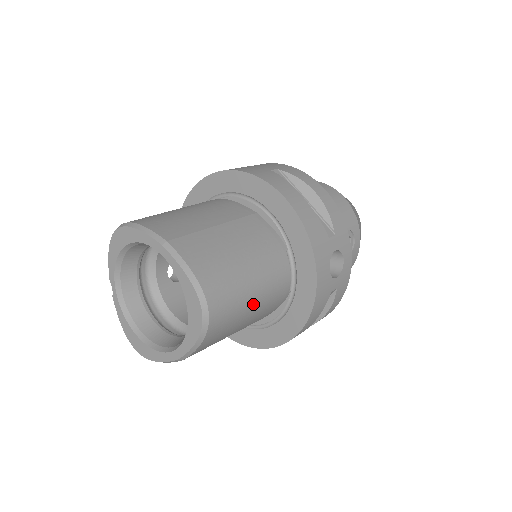
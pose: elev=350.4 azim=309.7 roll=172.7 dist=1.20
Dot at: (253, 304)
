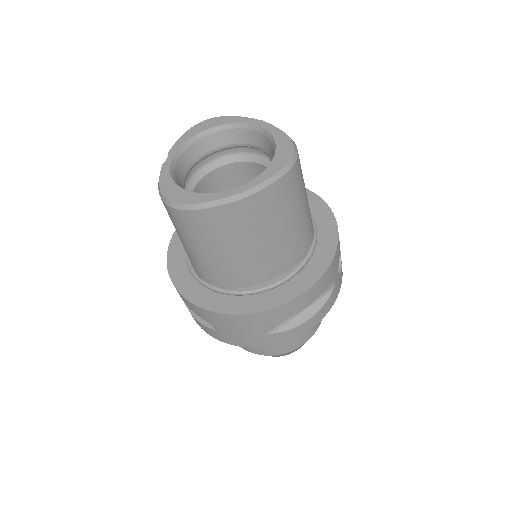
Dot at: (302, 211)
